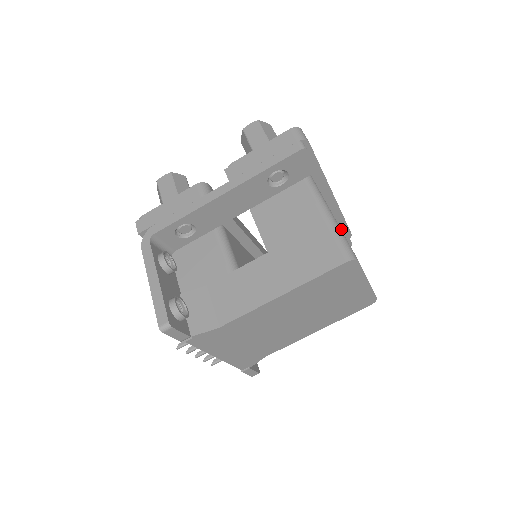
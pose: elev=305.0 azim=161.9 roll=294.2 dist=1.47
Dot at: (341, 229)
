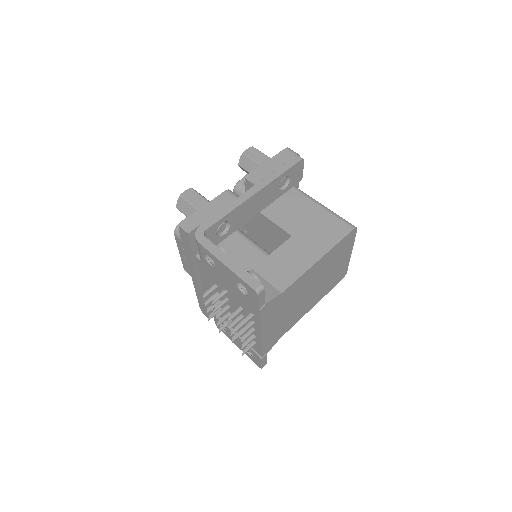
Dot at: occluded
